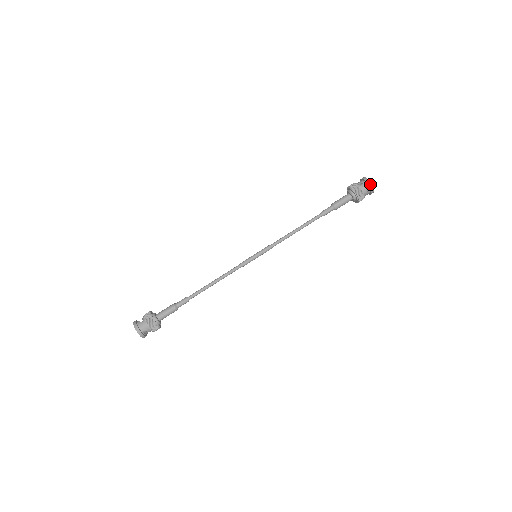
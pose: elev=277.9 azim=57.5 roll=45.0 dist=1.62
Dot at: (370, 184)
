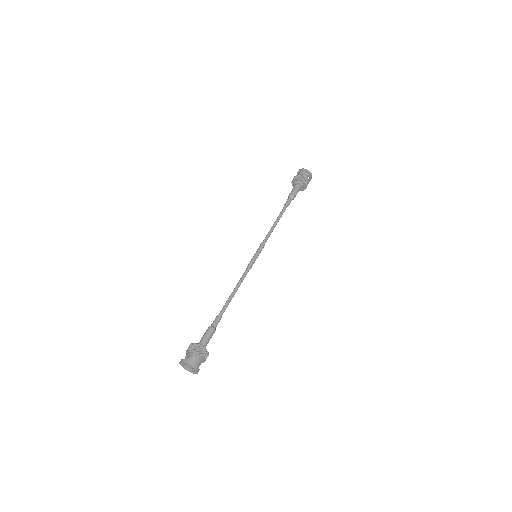
Dot at: (311, 175)
